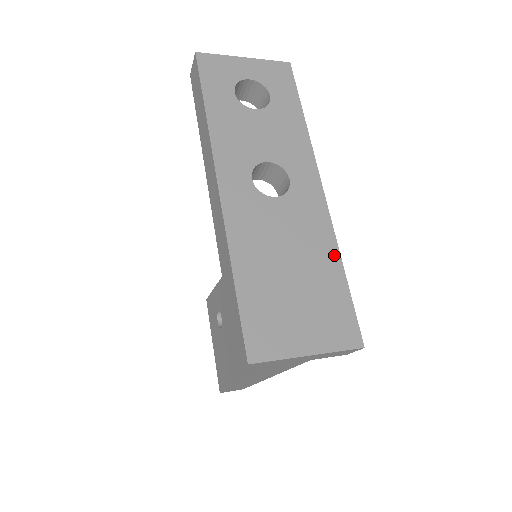
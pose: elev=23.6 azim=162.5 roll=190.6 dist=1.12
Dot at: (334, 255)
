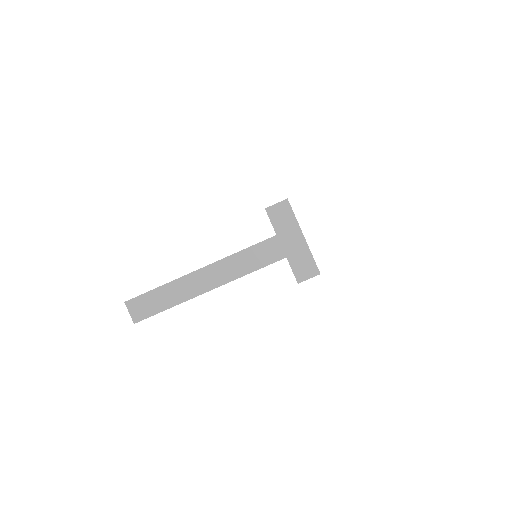
Dot at: occluded
